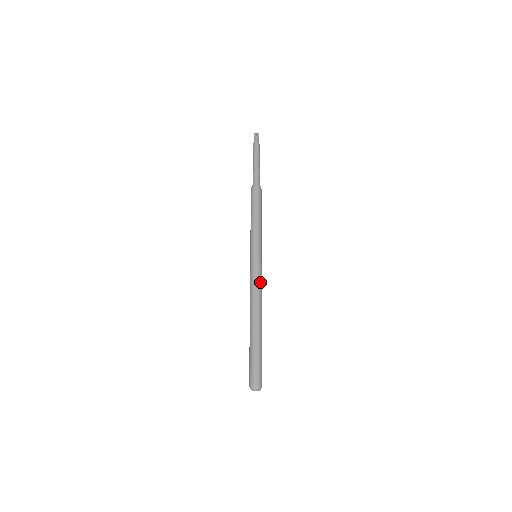
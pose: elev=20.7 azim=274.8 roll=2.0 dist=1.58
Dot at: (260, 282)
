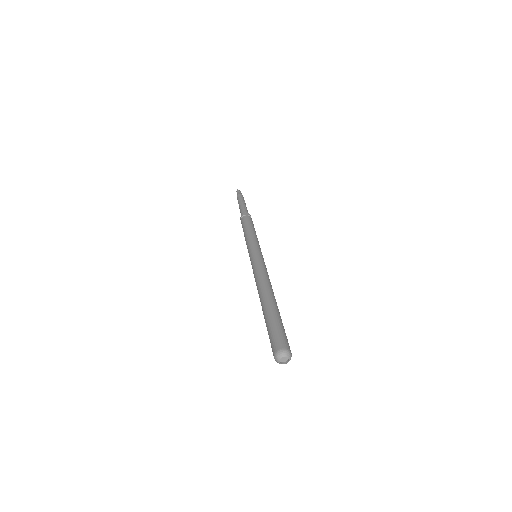
Dot at: (266, 270)
